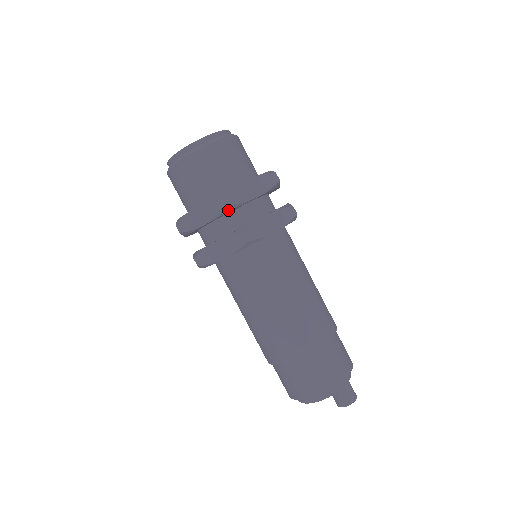
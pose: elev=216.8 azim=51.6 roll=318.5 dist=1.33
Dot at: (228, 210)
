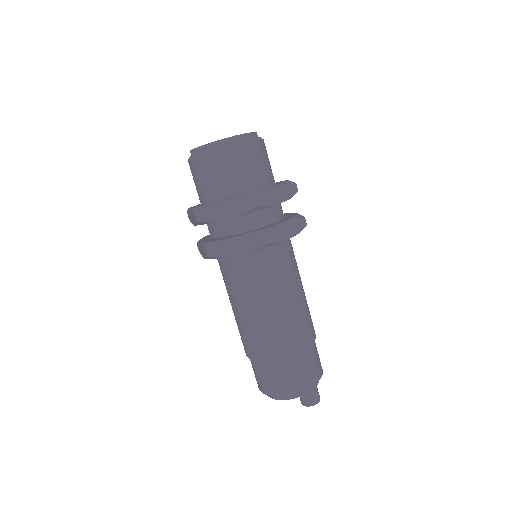
Dot at: (253, 210)
